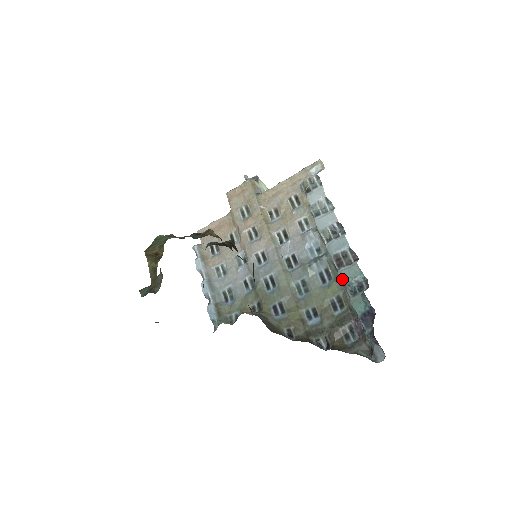
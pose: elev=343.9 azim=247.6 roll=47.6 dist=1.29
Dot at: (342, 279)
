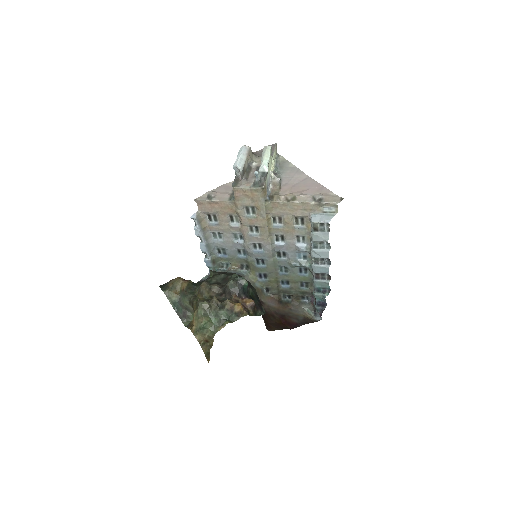
Dot at: (315, 284)
